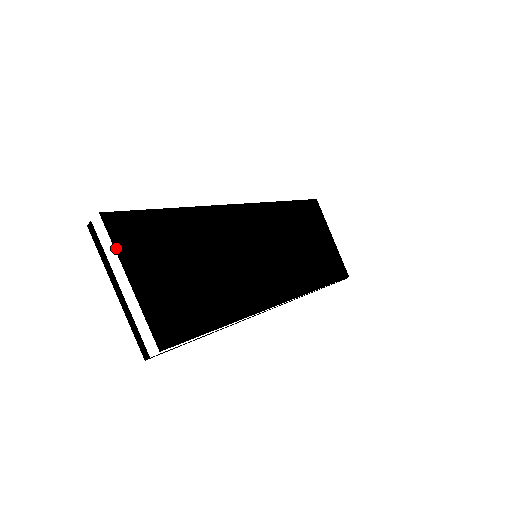
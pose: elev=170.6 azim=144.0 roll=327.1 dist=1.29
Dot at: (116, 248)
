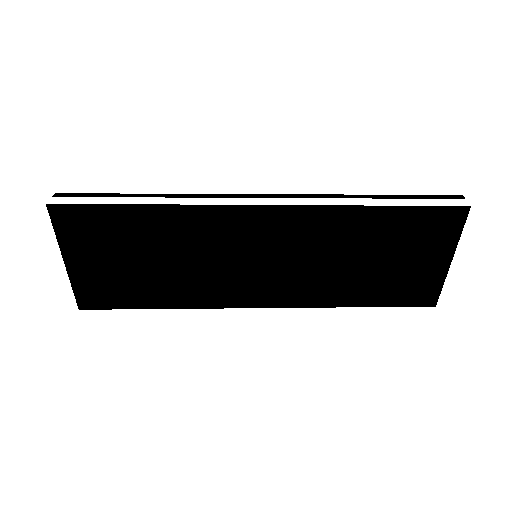
Dot at: (57, 236)
